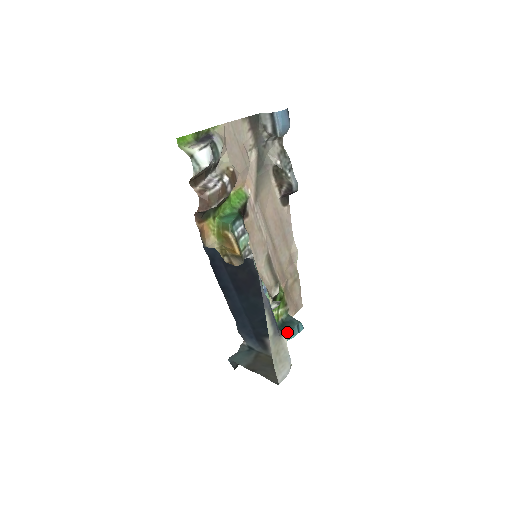
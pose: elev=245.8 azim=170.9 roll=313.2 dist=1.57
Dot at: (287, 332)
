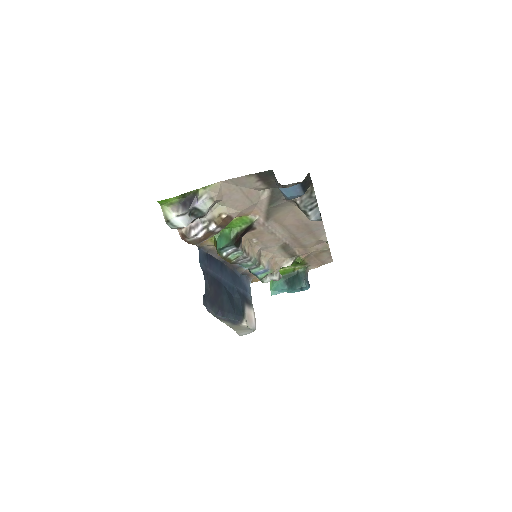
Dot at: (290, 287)
